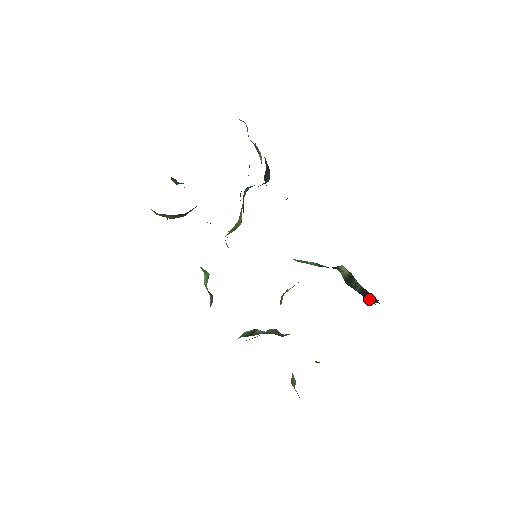
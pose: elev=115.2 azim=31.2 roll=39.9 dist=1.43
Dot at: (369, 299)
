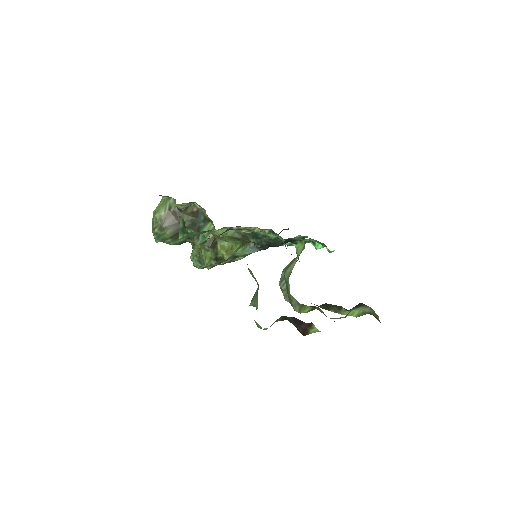
Dot at: occluded
